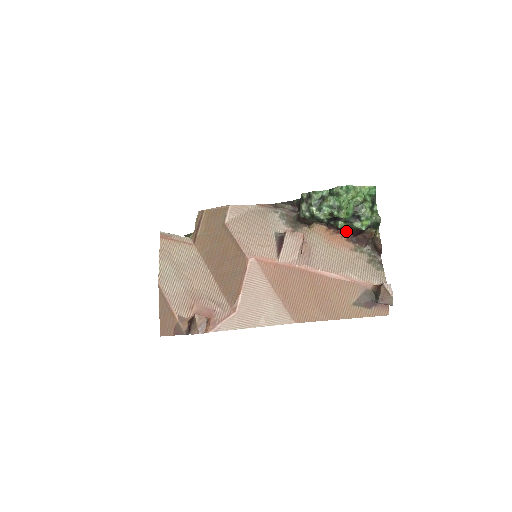
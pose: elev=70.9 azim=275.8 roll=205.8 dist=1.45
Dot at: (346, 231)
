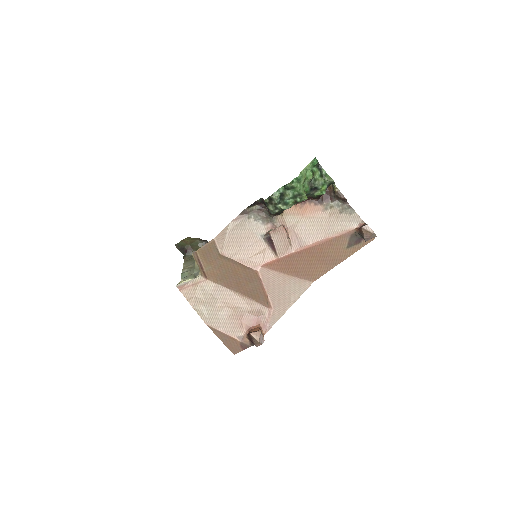
Dot at: (310, 198)
